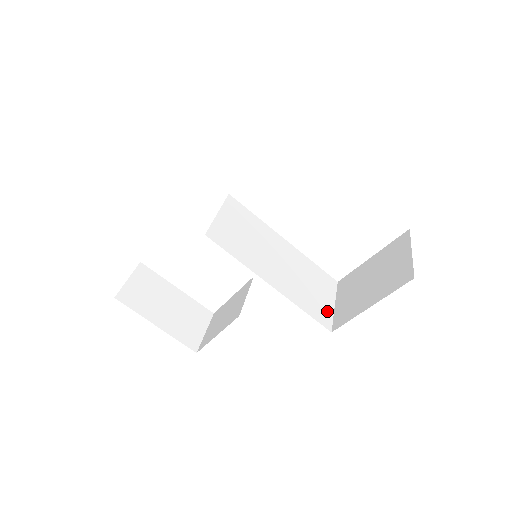
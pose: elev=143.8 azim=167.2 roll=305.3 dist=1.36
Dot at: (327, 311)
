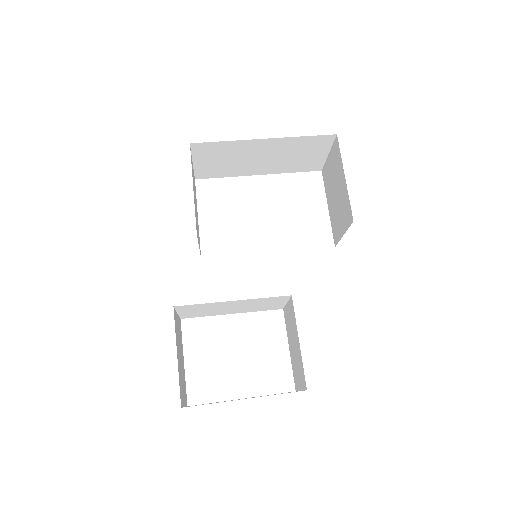
Dot at: occluded
